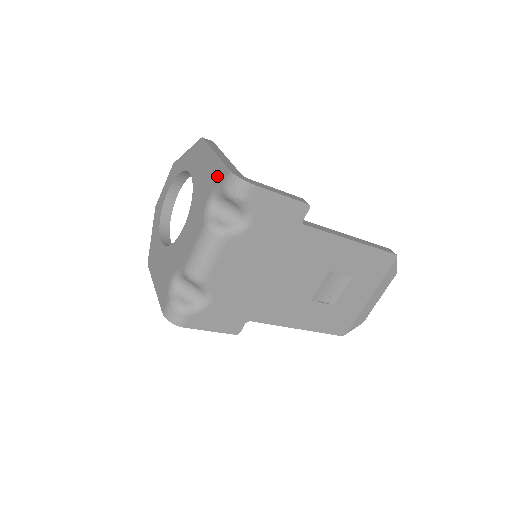
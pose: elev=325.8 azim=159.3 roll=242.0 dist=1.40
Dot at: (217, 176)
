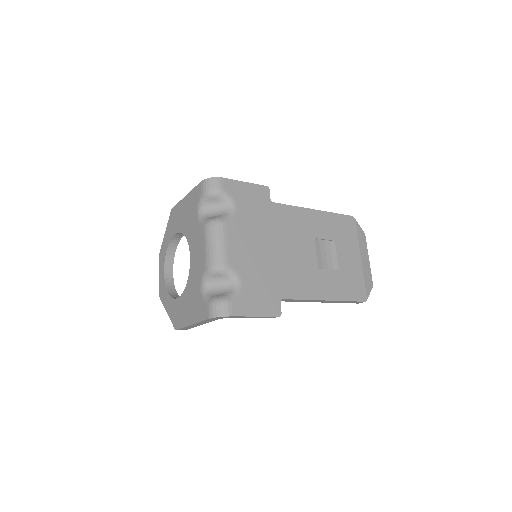
Dot at: (195, 197)
